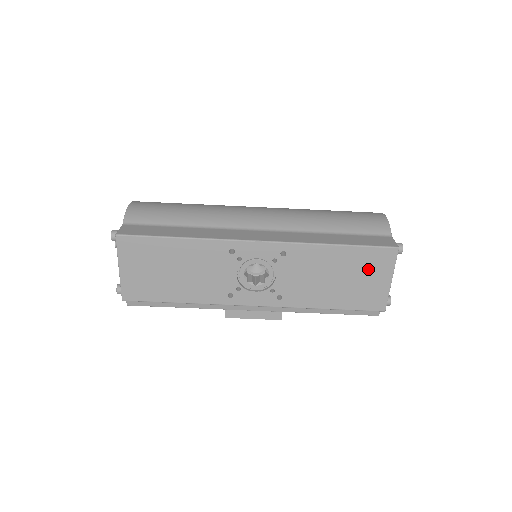
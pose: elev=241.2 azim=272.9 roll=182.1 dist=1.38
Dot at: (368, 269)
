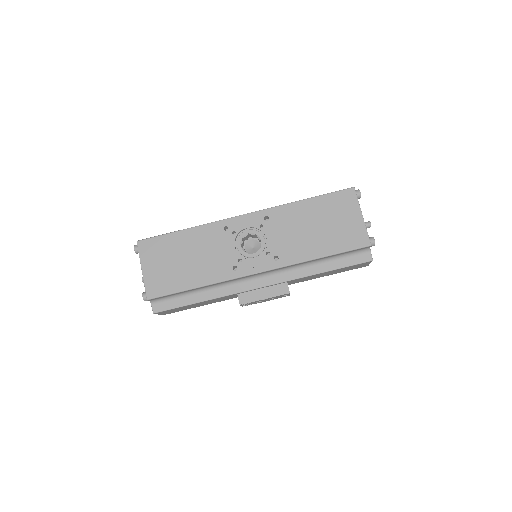
Dot at: (338, 211)
